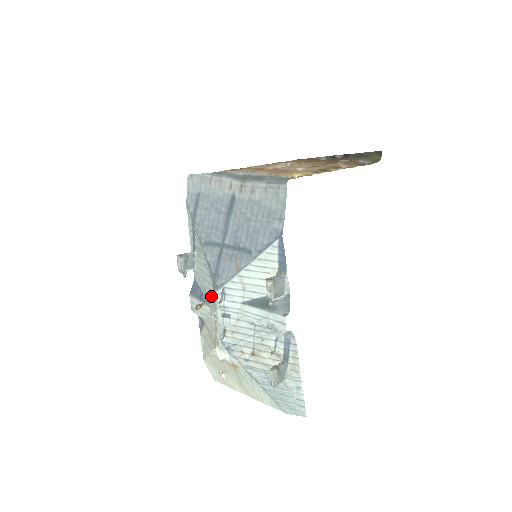
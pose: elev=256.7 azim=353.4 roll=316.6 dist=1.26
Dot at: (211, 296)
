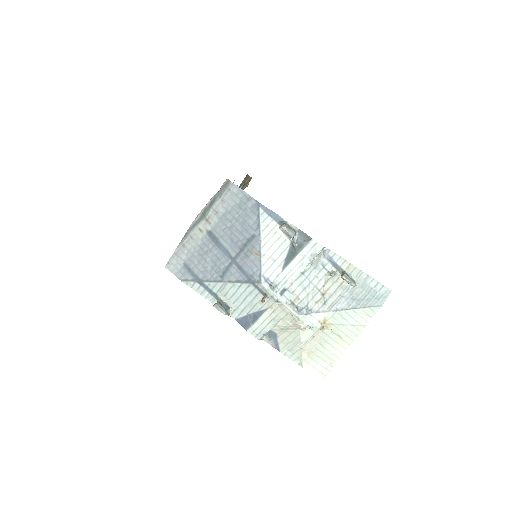
Dot at: (261, 298)
